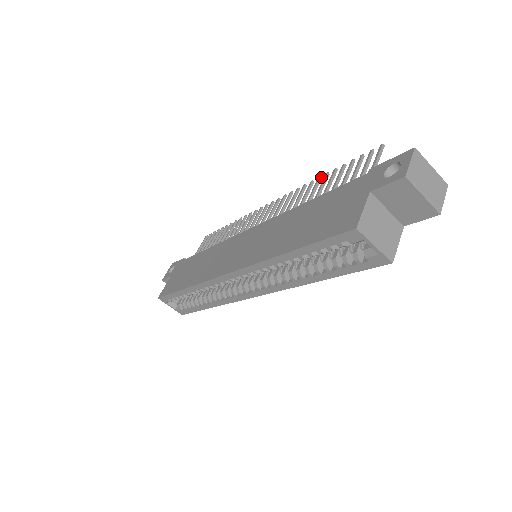
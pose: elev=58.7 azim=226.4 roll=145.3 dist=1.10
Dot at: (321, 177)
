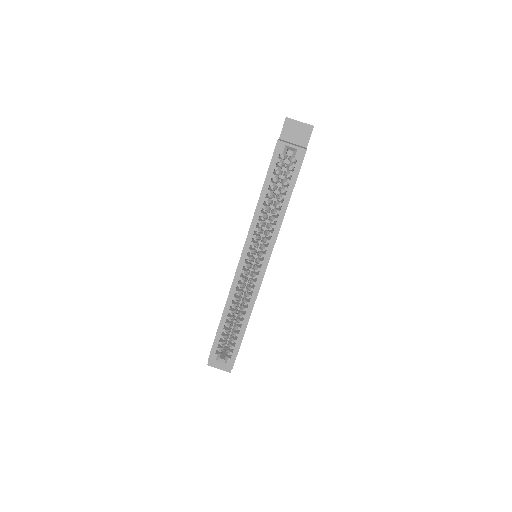
Dot at: occluded
